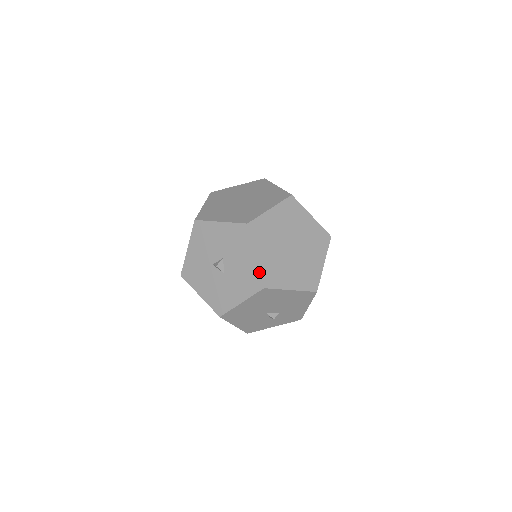
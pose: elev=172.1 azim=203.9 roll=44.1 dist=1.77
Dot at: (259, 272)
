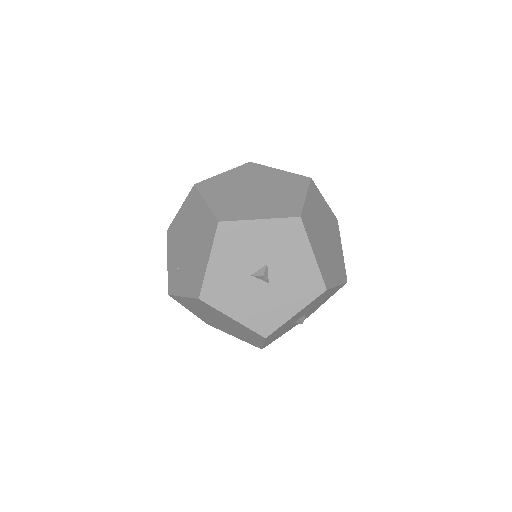
Dot at: (320, 272)
